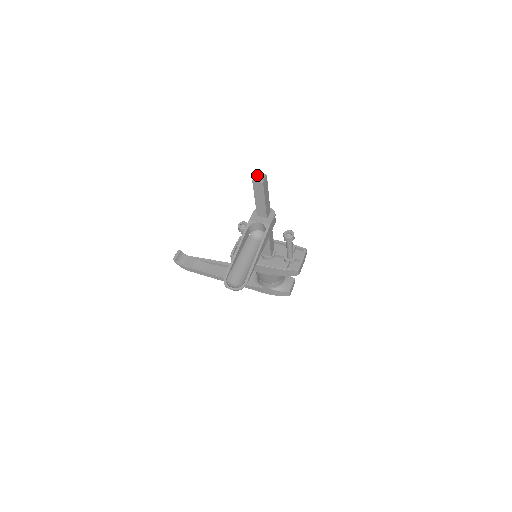
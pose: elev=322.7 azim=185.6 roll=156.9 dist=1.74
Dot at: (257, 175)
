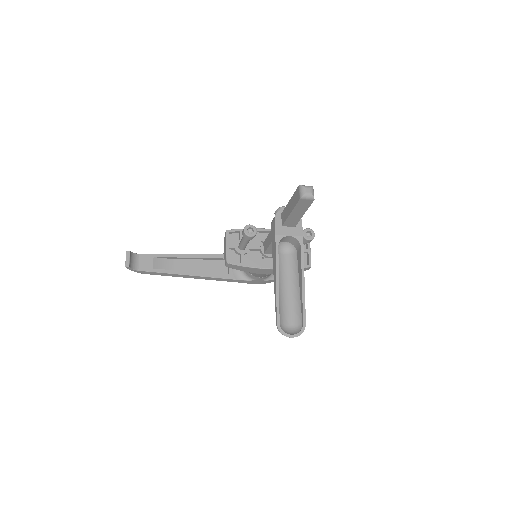
Dot at: (305, 190)
